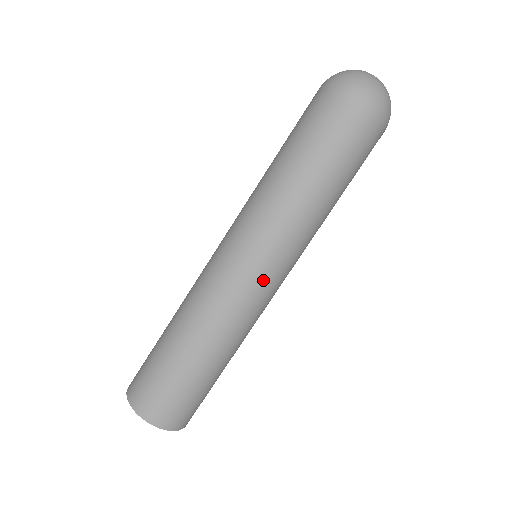
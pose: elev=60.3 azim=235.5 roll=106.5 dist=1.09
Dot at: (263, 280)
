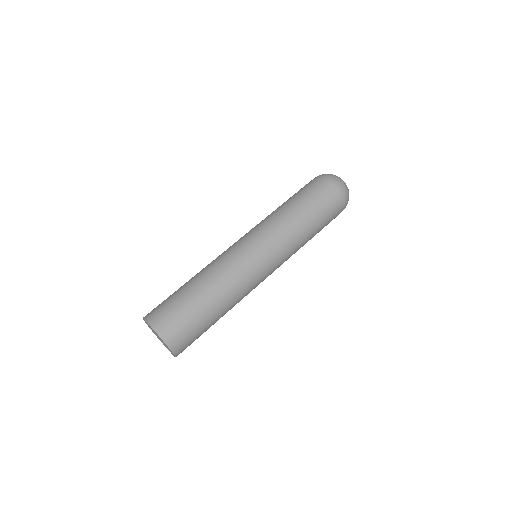
Dot at: (257, 256)
